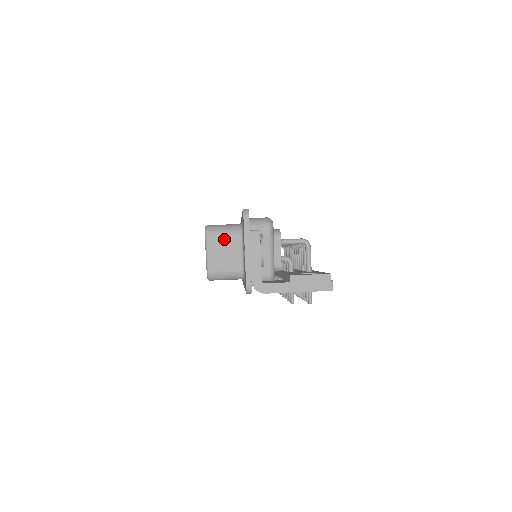
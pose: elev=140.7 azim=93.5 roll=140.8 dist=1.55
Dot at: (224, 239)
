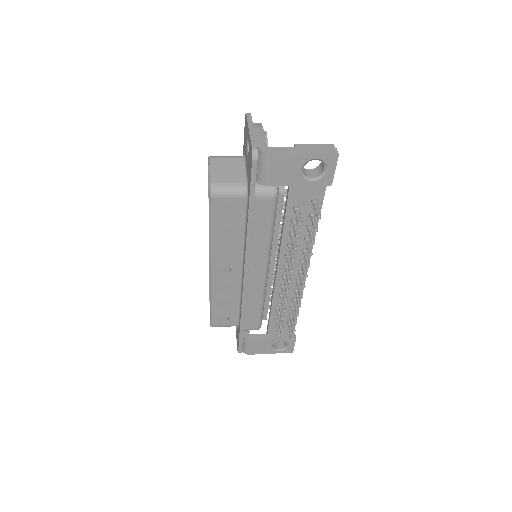
Dot at: (227, 160)
